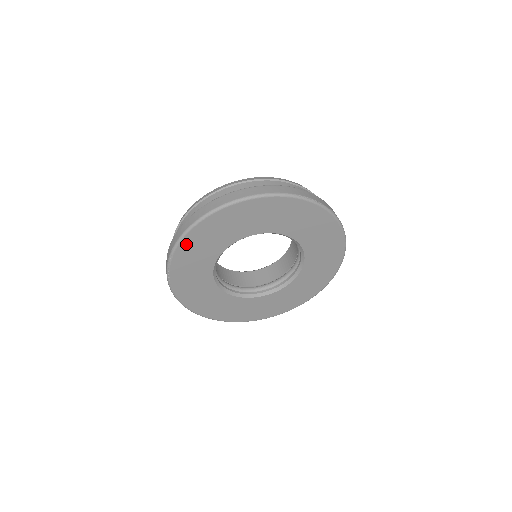
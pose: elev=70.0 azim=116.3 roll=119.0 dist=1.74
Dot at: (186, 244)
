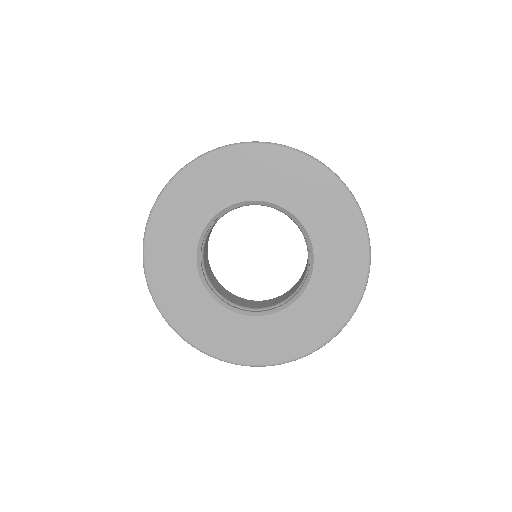
Dot at: (210, 162)
